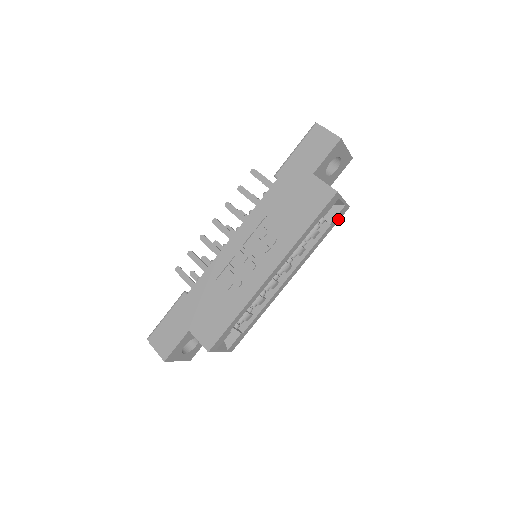
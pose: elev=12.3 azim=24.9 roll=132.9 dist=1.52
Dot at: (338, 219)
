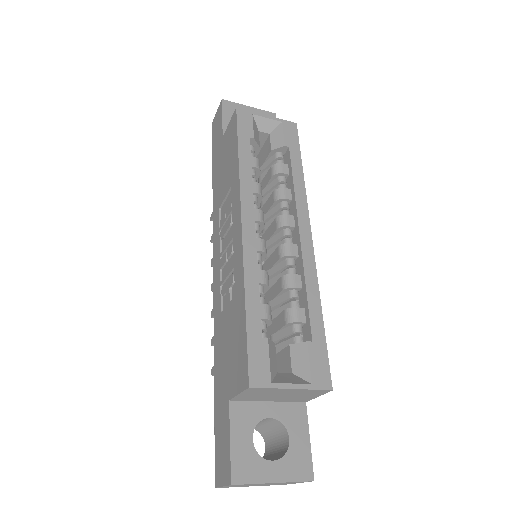
Dot at: (295, 140)
